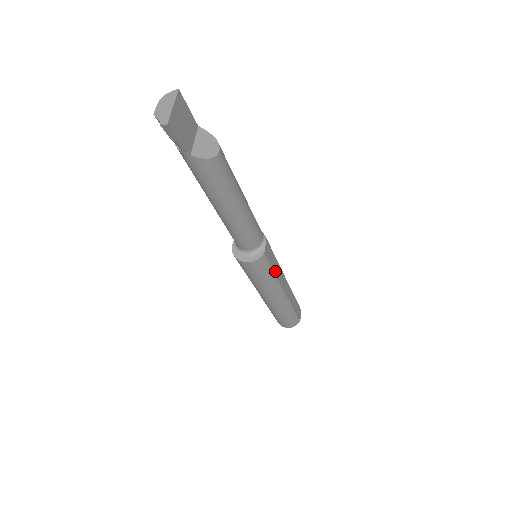
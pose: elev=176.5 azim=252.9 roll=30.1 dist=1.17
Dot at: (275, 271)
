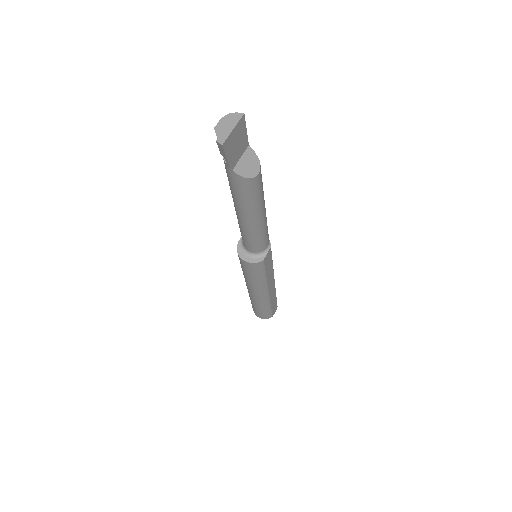
Dot at: (267, 274)
